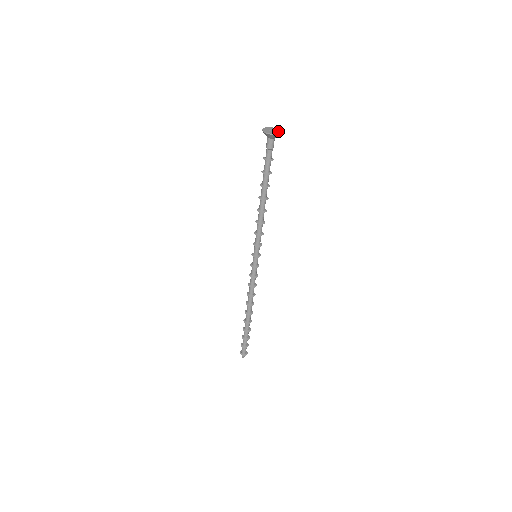
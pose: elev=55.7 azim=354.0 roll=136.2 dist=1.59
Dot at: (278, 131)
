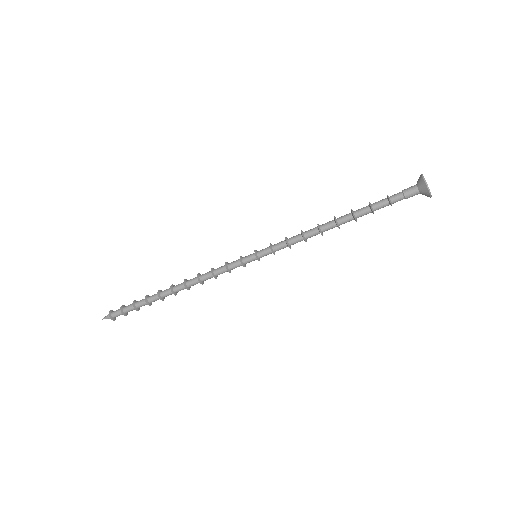
Dot at: occluded
